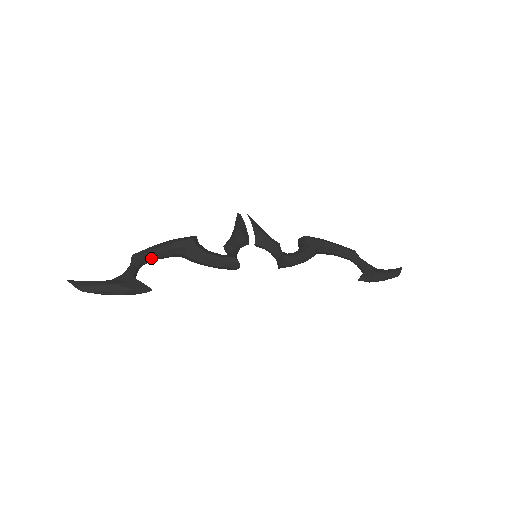
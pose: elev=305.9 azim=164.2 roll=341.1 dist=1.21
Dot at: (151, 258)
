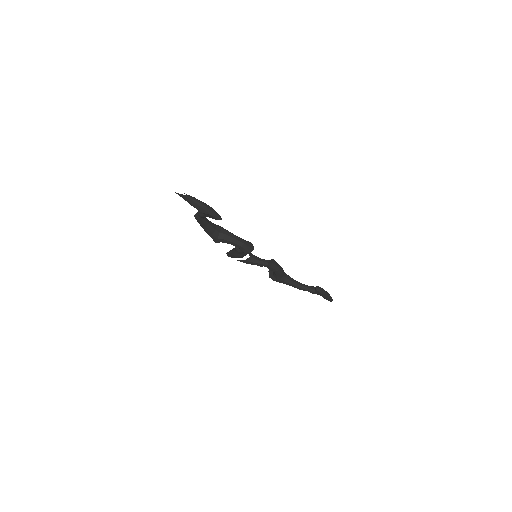
Dot at: (206, 219)
